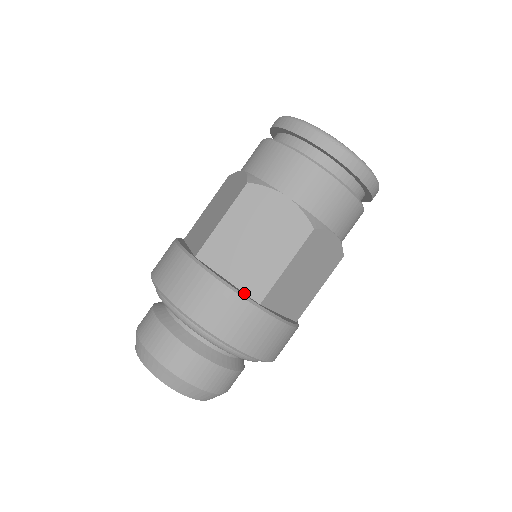
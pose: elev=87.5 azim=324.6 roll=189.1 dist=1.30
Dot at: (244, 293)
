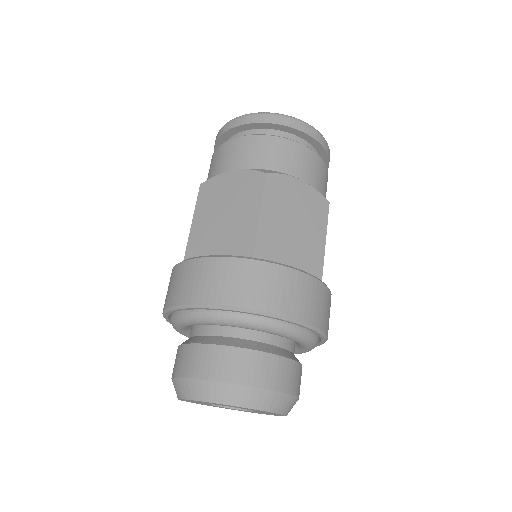
Dot at: occluded
